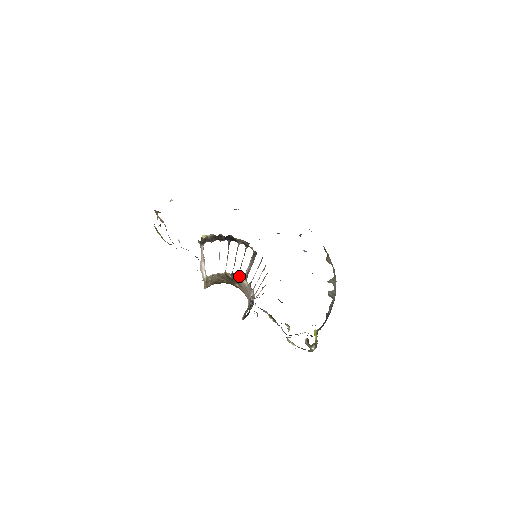
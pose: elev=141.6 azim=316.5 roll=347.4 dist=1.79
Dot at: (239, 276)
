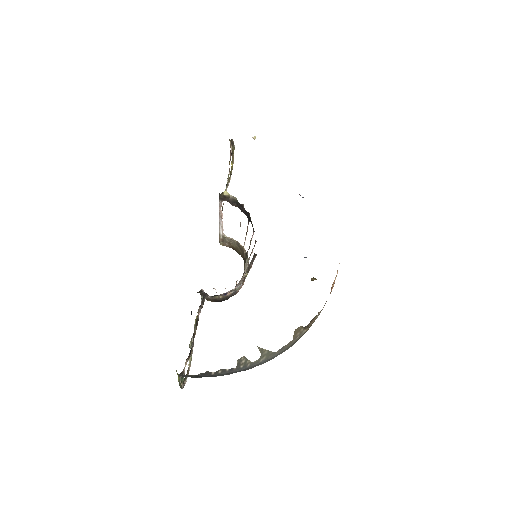
Dot at: (247, 262)
